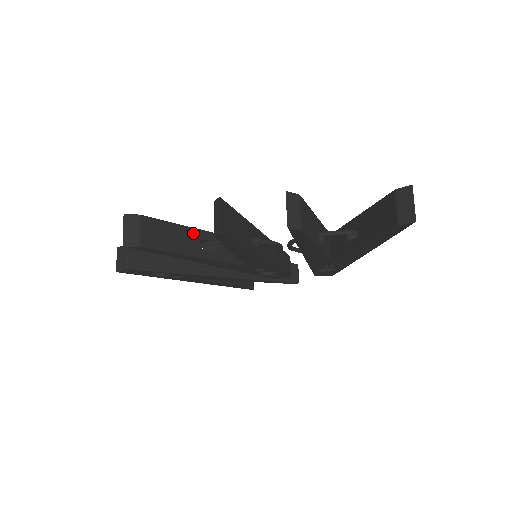
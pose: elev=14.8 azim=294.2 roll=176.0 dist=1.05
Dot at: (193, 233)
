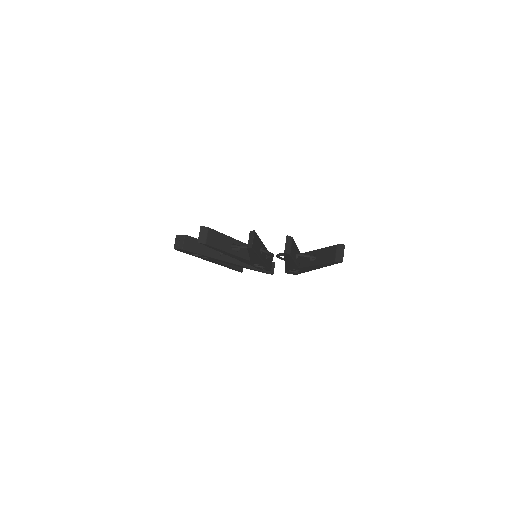
Dot at: (229, 239)
